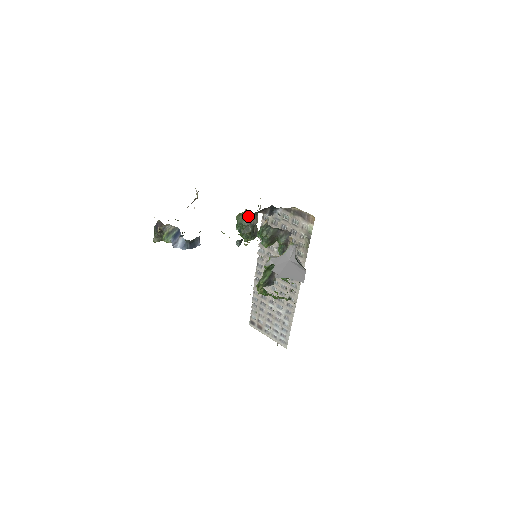
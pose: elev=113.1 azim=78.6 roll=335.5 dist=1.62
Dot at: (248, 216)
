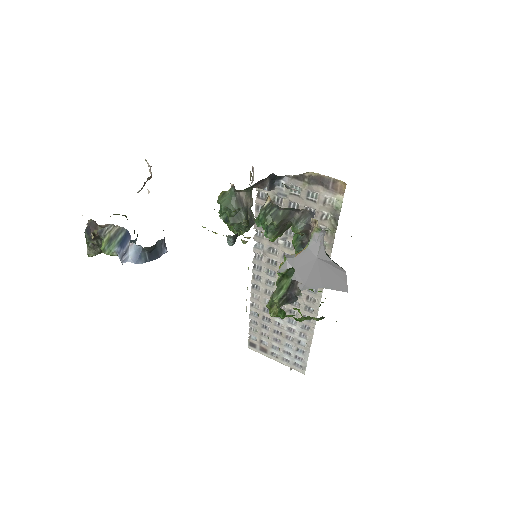
Dot at: (237, 195)
